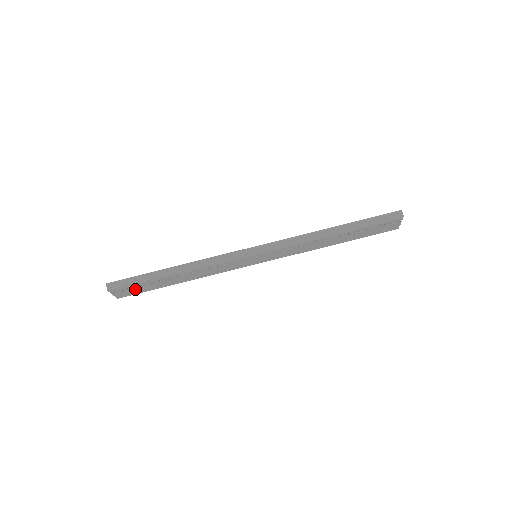
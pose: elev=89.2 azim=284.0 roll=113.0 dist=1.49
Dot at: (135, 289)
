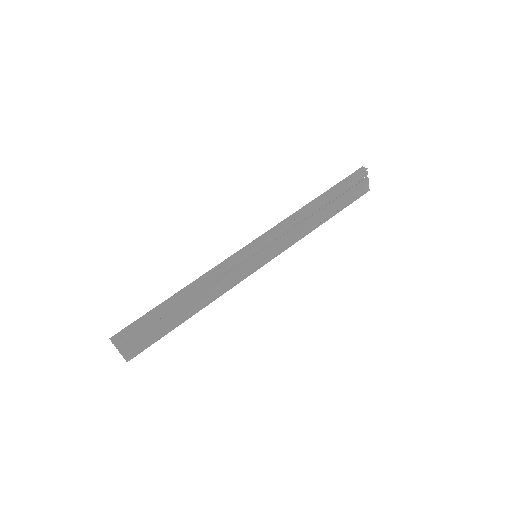
Dot at: (144, 337)
